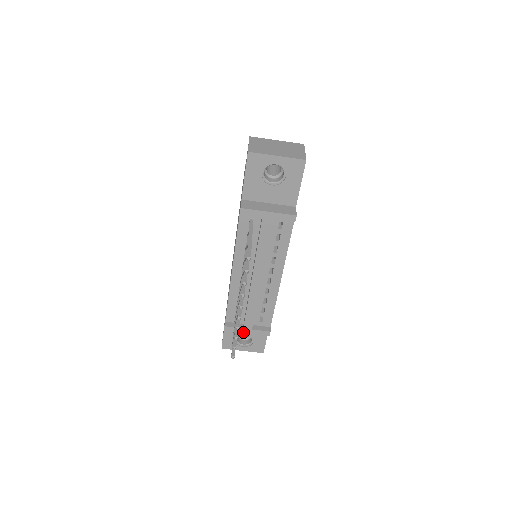
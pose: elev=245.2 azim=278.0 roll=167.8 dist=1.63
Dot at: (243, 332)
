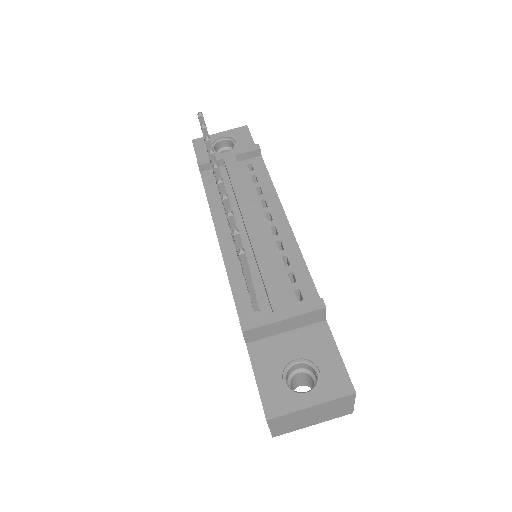
Dot at: (277, 321)
